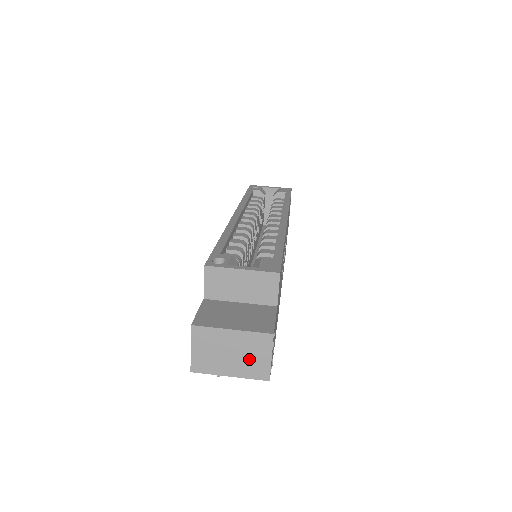
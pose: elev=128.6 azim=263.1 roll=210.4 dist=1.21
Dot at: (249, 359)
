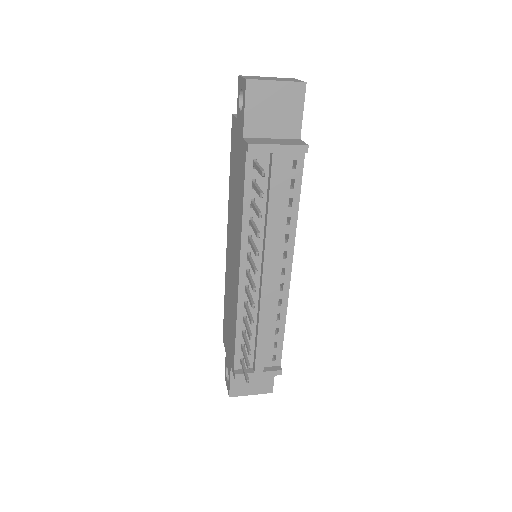
Dot at: occluded
